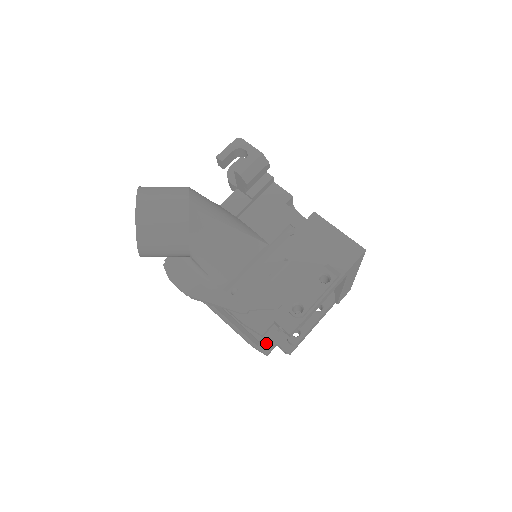
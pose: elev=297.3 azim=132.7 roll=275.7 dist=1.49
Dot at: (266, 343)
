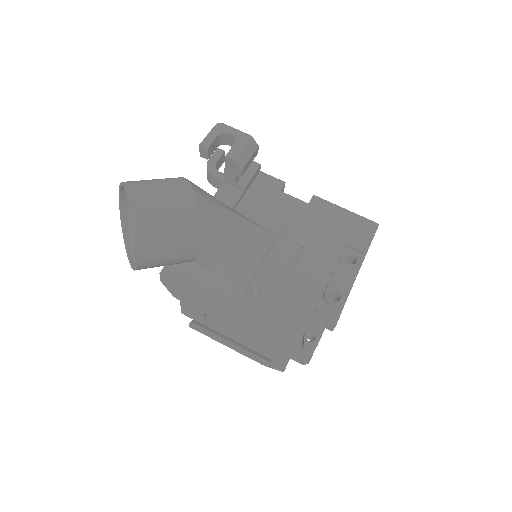
Dot at: (280, 357)
